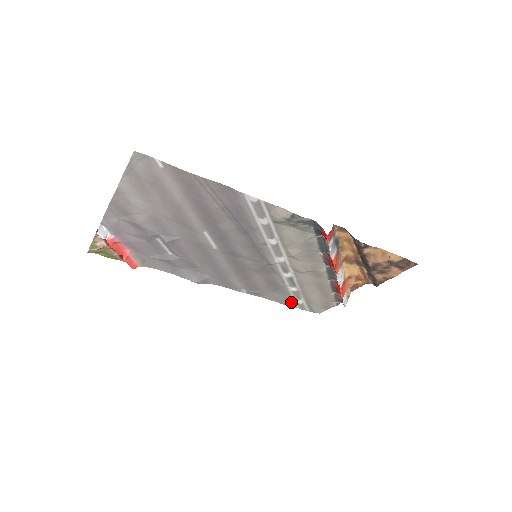
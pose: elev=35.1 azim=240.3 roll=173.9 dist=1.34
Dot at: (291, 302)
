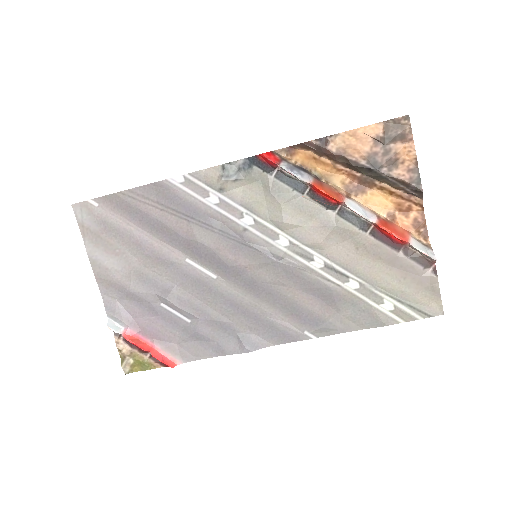
Dot at: (380, 315)
